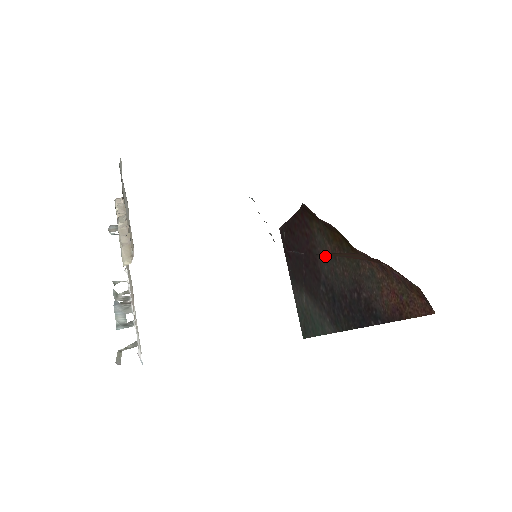
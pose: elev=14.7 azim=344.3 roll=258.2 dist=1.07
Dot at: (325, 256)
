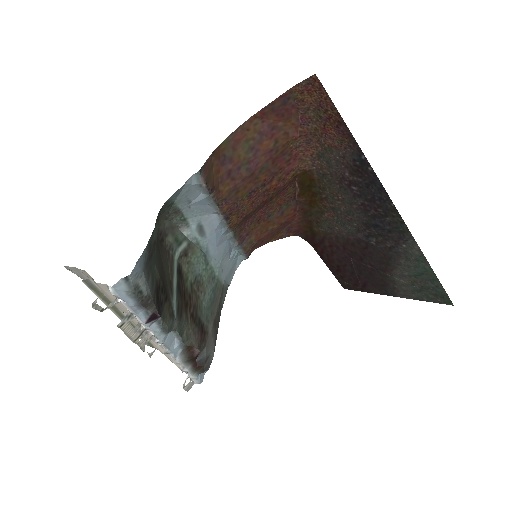
Dot at: (338, 224)
